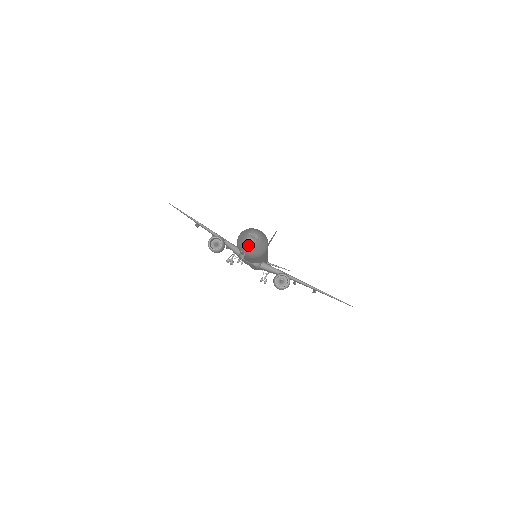
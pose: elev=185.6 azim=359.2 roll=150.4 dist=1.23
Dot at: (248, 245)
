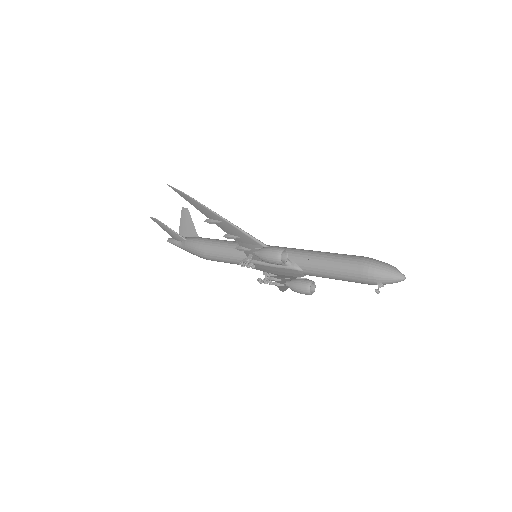
Dot at: occluded
